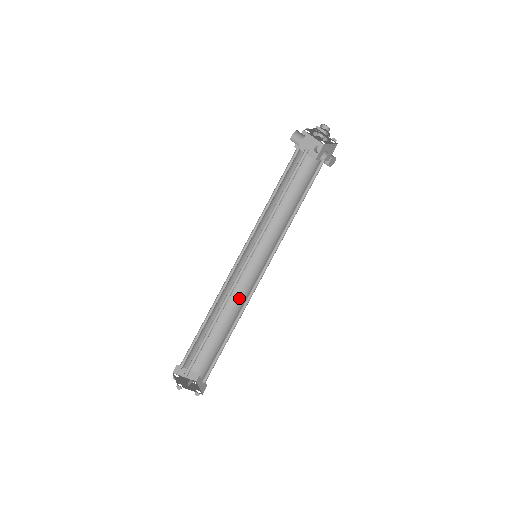
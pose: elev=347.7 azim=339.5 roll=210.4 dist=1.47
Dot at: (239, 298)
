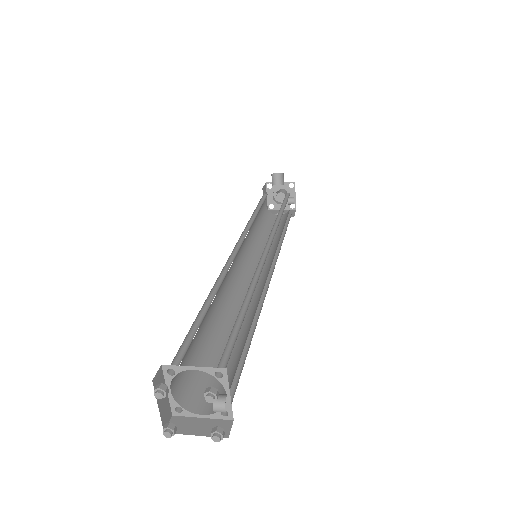
Dot at: (231, 302)
